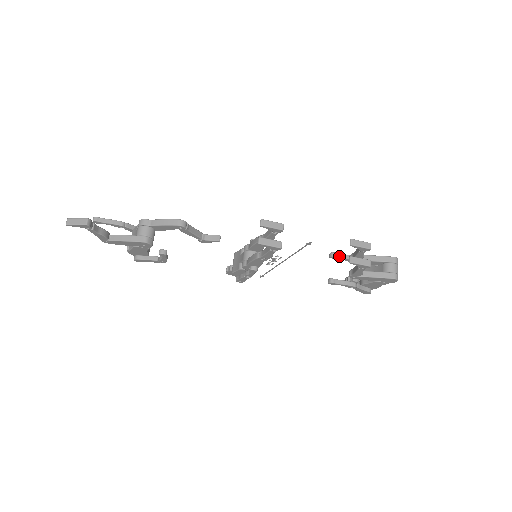
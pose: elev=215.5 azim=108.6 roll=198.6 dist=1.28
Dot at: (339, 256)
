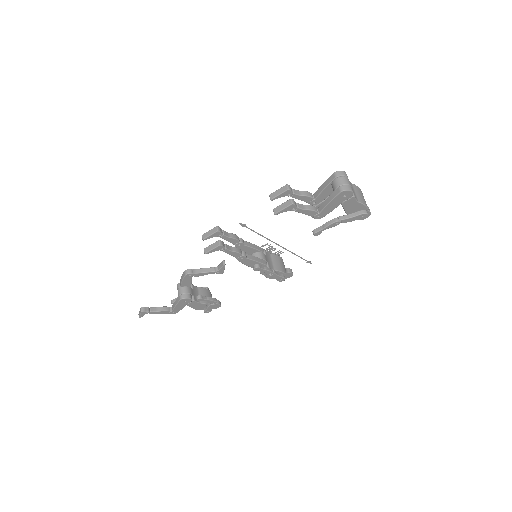
Dot at: occluded
